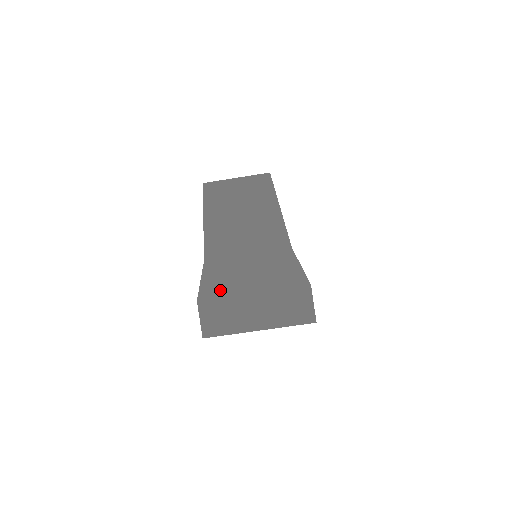
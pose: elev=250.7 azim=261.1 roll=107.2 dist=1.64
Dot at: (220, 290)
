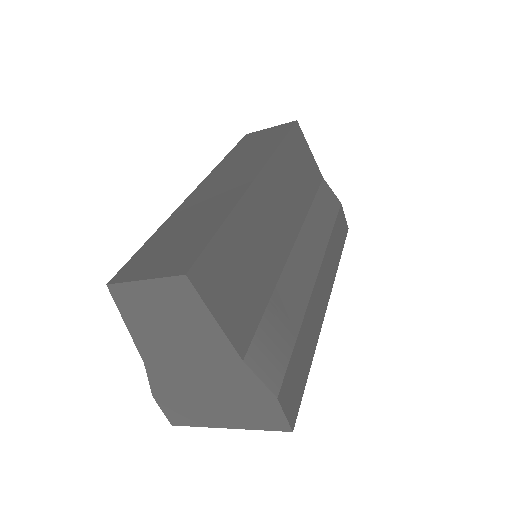
Dot at: (172, 390)
